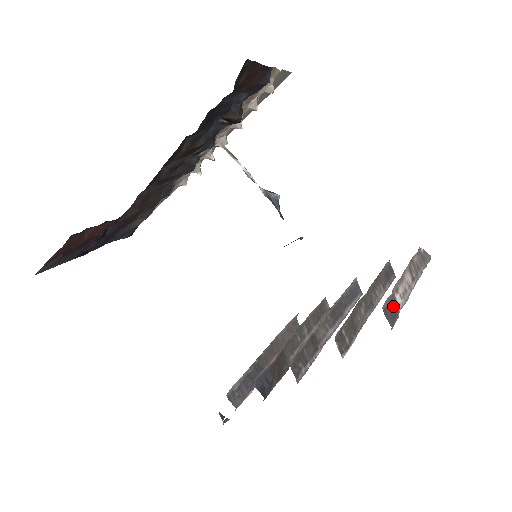
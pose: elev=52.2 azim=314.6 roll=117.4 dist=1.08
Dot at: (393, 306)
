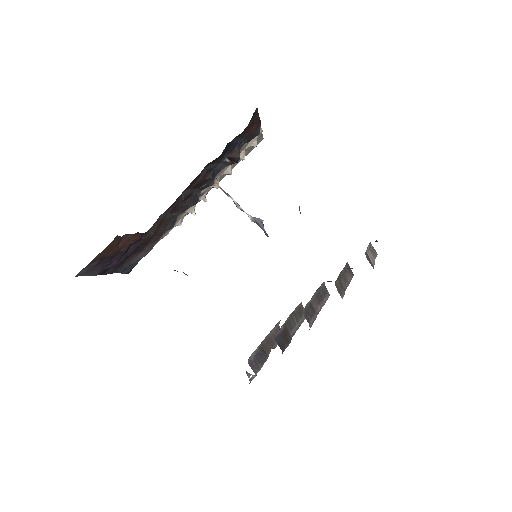
Dot at: (369, 259)
